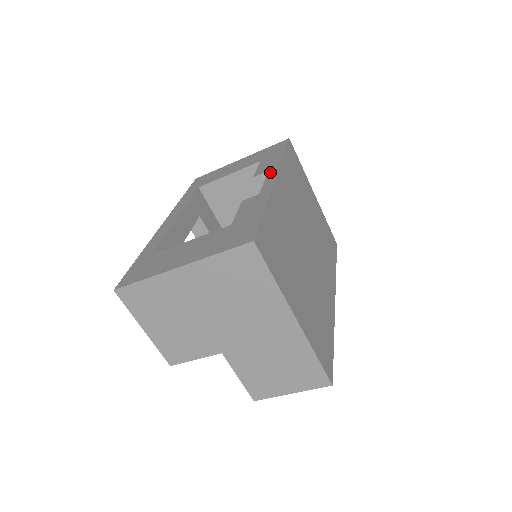
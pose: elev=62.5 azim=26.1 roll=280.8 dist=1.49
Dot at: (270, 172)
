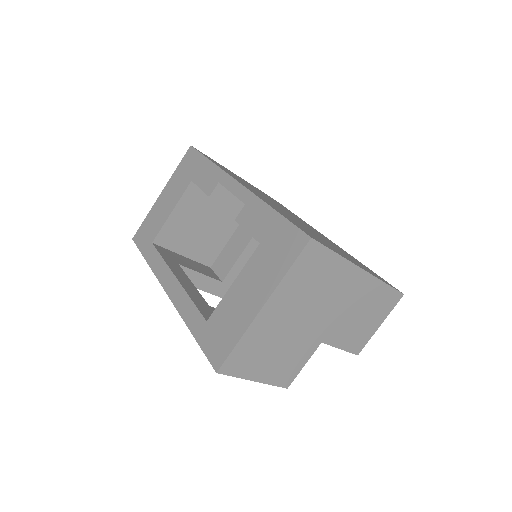
Dot at: (223, 182)
